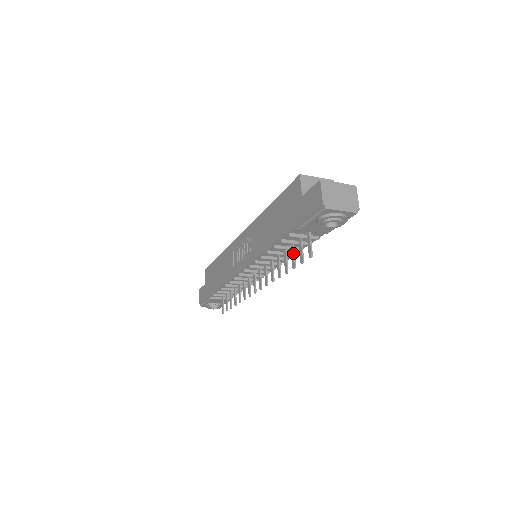
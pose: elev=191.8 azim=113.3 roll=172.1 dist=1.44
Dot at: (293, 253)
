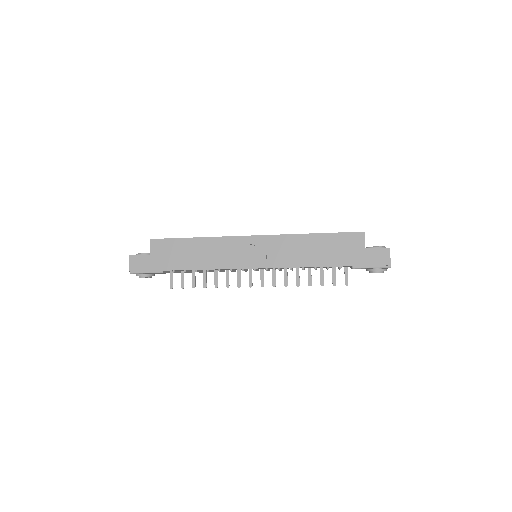
Dot at: (323, 275)
